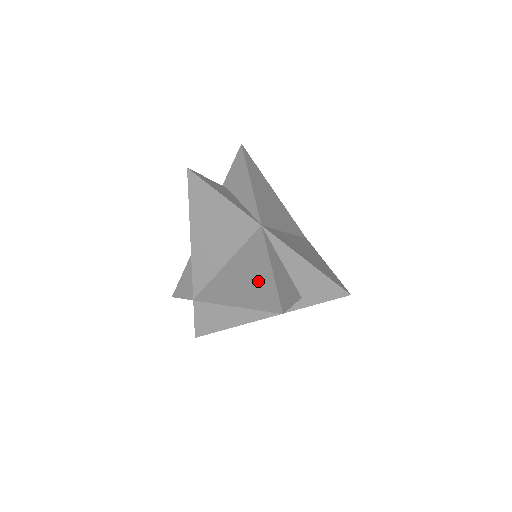
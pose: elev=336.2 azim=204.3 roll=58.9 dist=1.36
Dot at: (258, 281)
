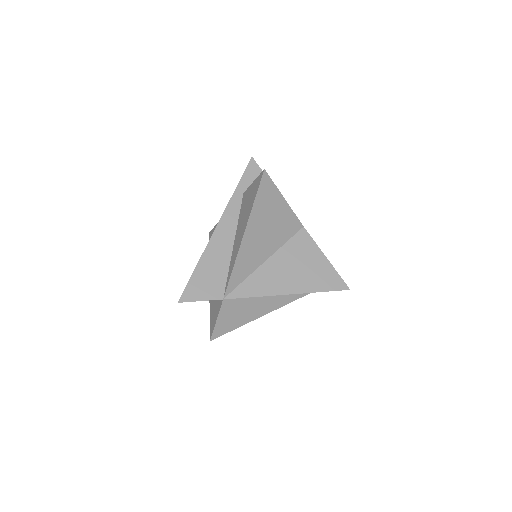
Dot at: (315, 270)
